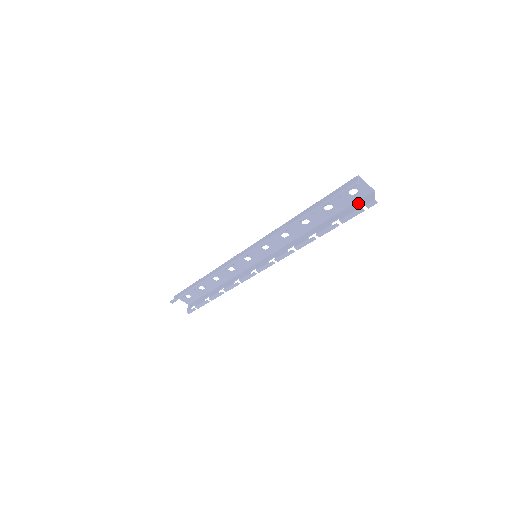
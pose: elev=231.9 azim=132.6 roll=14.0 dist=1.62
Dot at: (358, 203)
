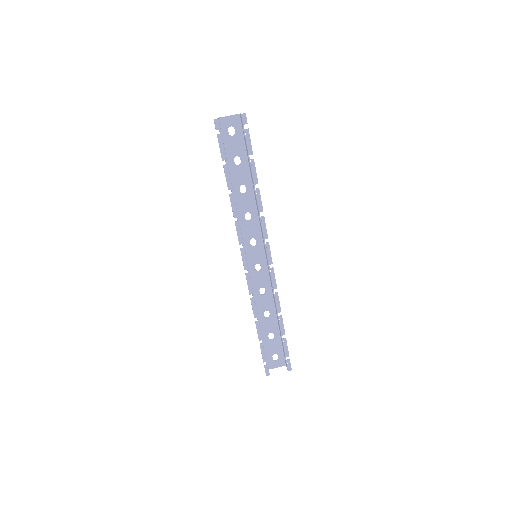
Dot at: (243, 132)
